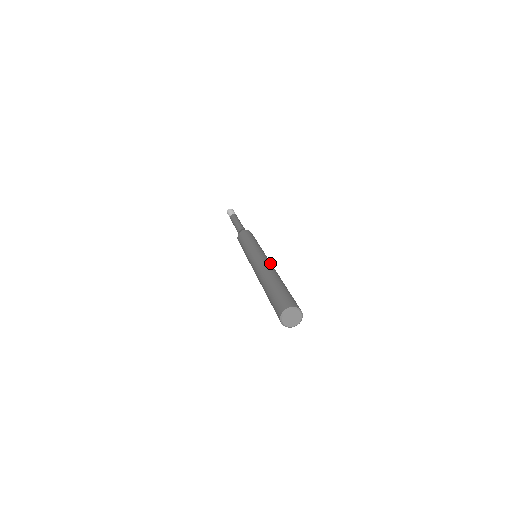
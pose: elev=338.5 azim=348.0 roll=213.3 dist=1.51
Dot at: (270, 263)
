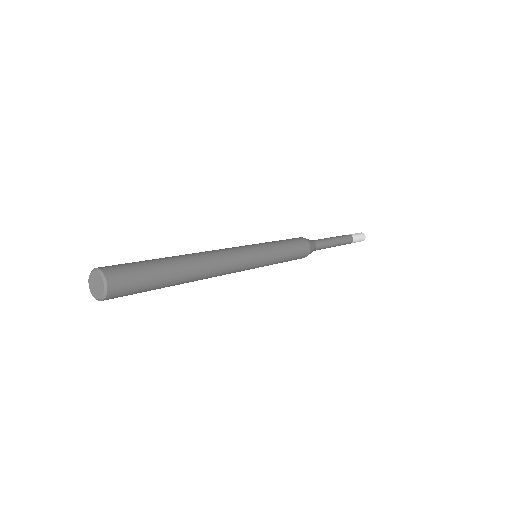
Dot at: (220, 250)
